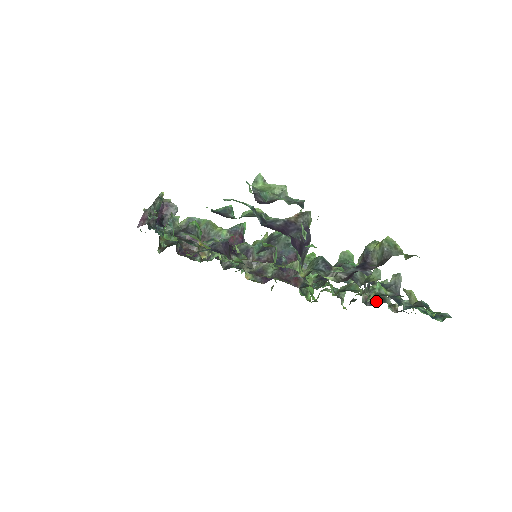
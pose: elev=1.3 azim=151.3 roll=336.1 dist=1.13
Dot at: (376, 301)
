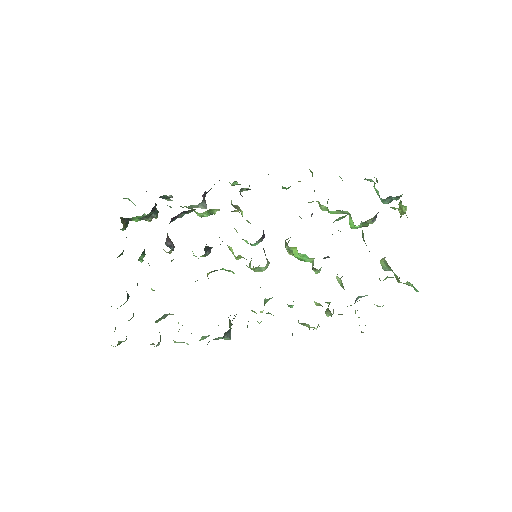
Dot at: occluded
